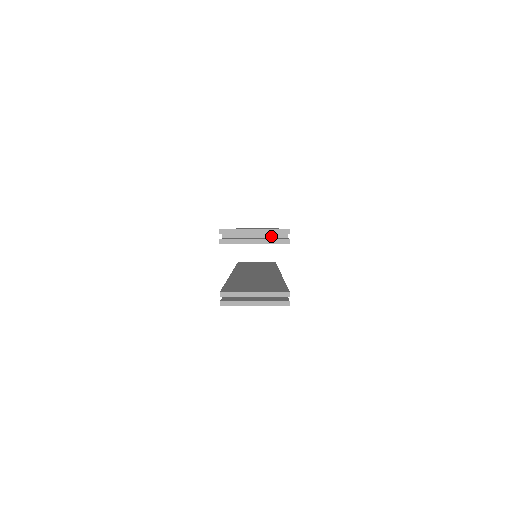
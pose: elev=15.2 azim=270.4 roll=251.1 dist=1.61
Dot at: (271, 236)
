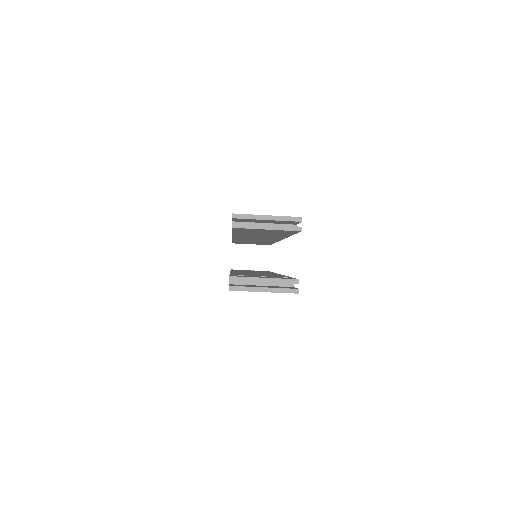
Dot at: occluded
